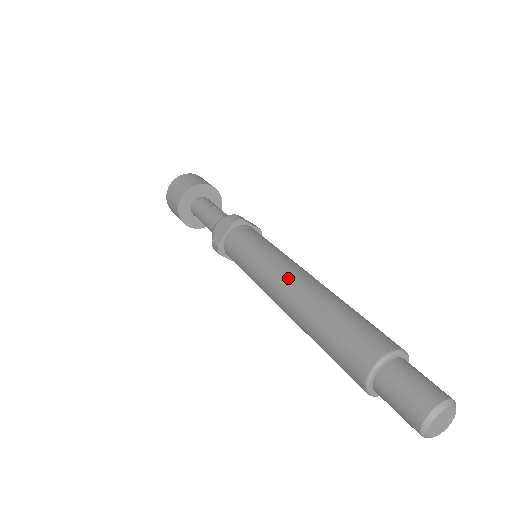
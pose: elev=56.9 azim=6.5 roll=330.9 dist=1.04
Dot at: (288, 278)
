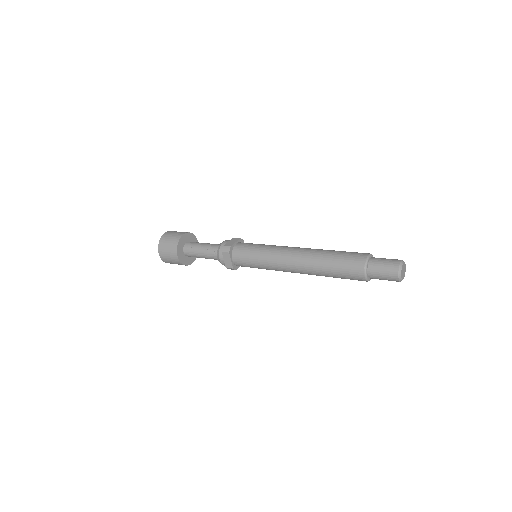
Dot at: (291, 261)
